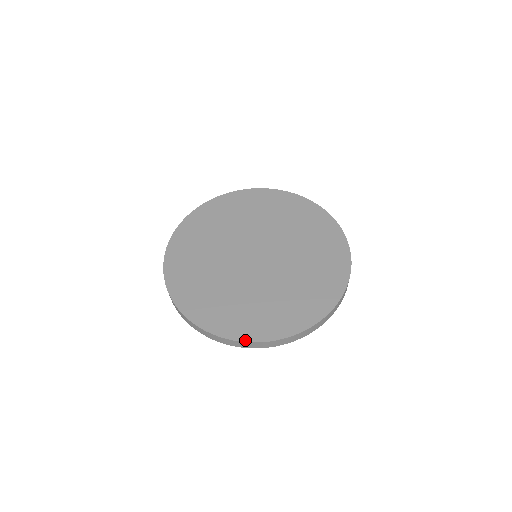
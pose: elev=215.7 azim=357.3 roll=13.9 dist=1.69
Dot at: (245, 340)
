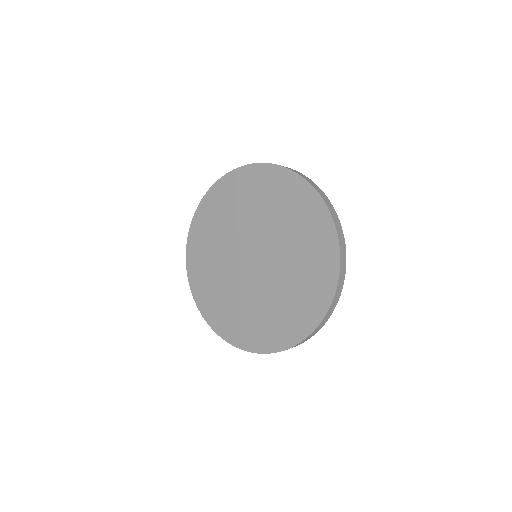
Dot at: (209, 323)
